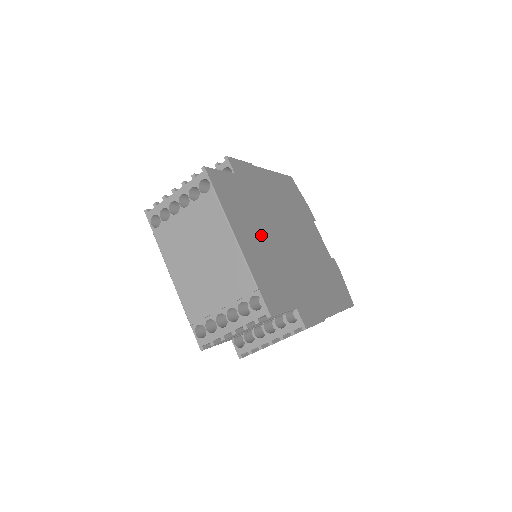
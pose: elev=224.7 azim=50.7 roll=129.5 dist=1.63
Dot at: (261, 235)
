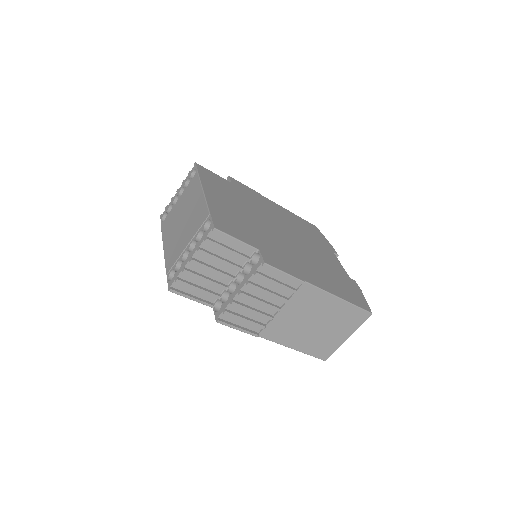
Dot at: (240, 209)
